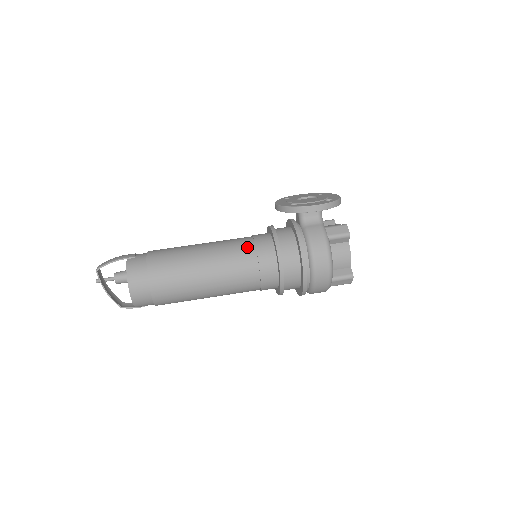
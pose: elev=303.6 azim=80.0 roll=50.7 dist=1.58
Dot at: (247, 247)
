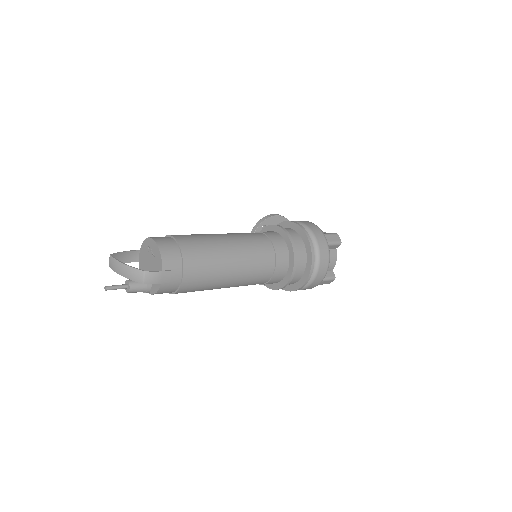
Dot at: occluded
